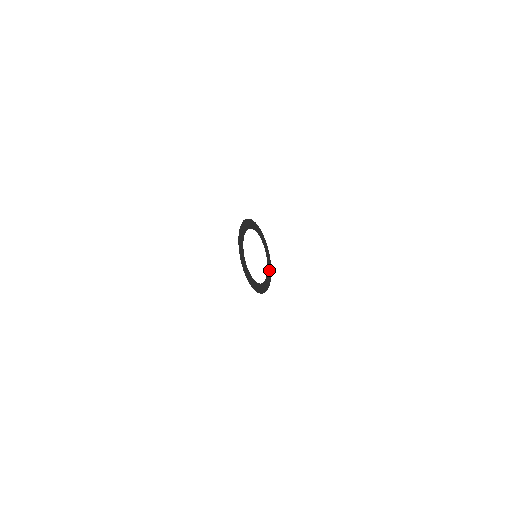
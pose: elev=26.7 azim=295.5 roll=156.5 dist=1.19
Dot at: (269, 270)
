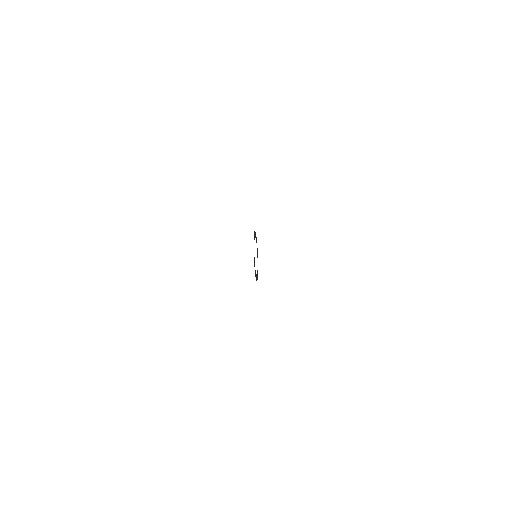
Dot at: (257, 250)
